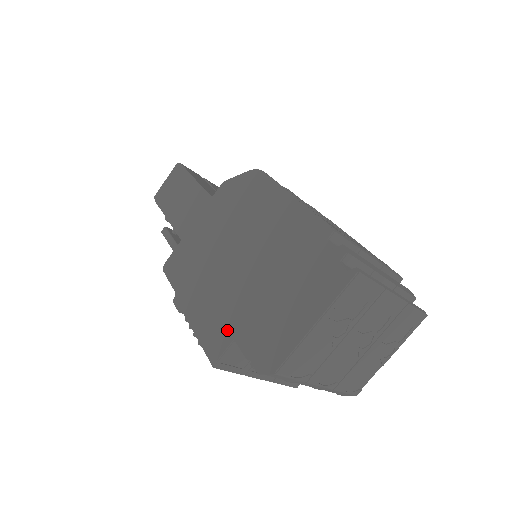
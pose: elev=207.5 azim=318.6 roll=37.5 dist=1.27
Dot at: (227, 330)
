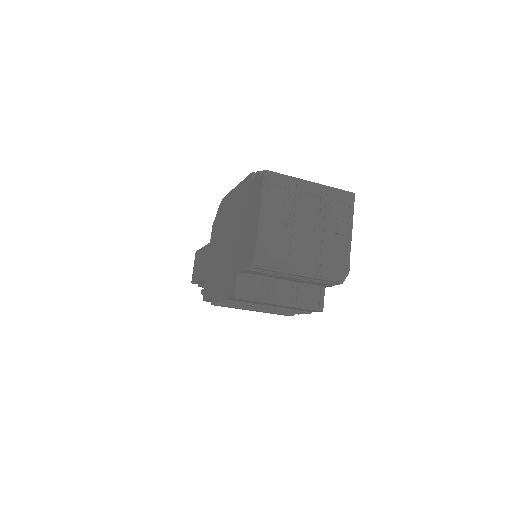
Dot at: (233, 273)
